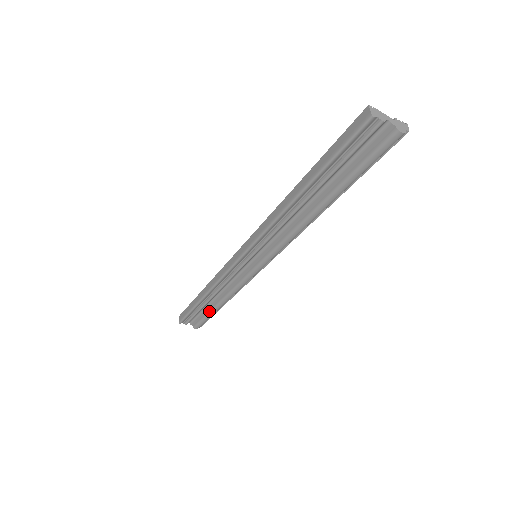
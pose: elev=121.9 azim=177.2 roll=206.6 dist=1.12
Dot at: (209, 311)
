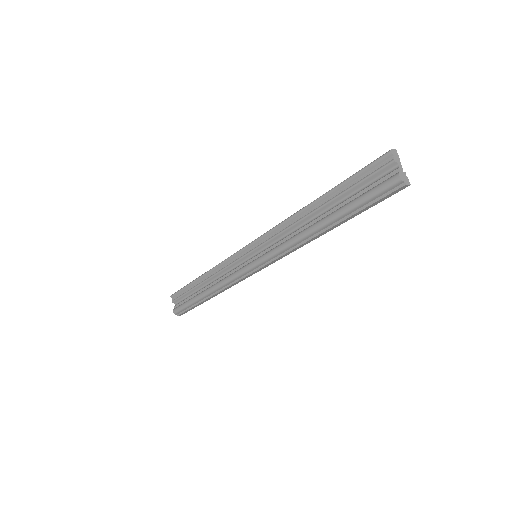
Dot at: (193, 297)
